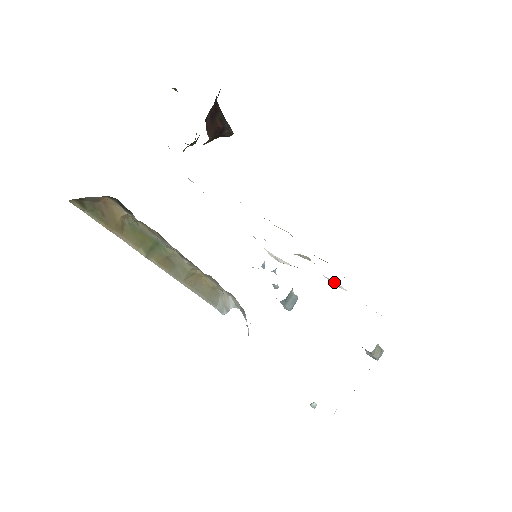
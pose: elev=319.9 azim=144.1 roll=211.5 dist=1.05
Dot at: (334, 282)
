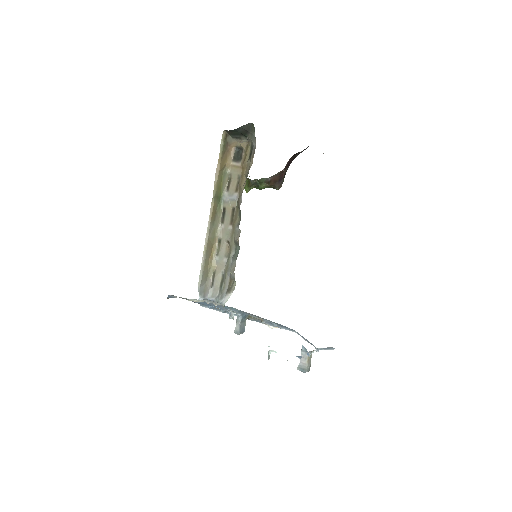
Dot at: occluded
